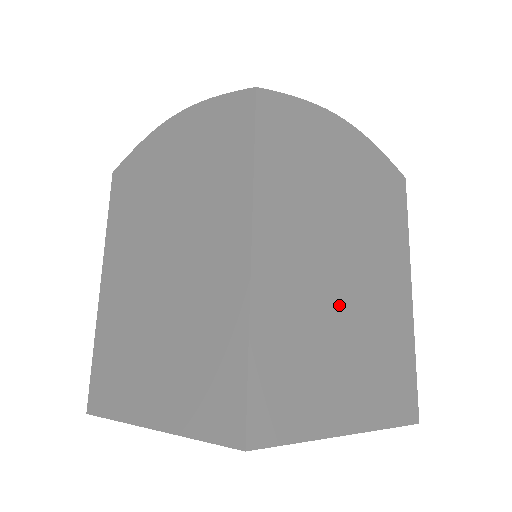
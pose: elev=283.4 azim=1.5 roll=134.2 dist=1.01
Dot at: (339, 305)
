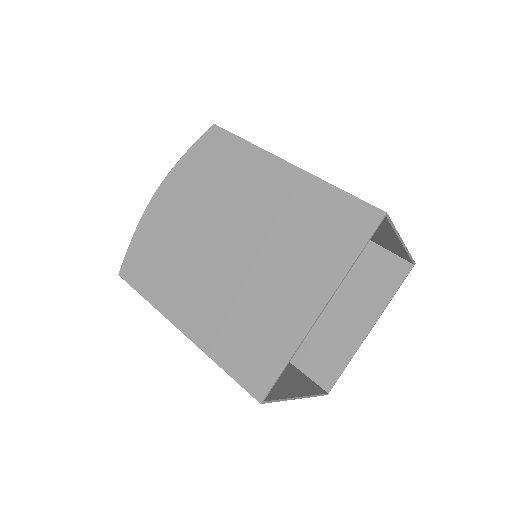
Dot at: occluded
